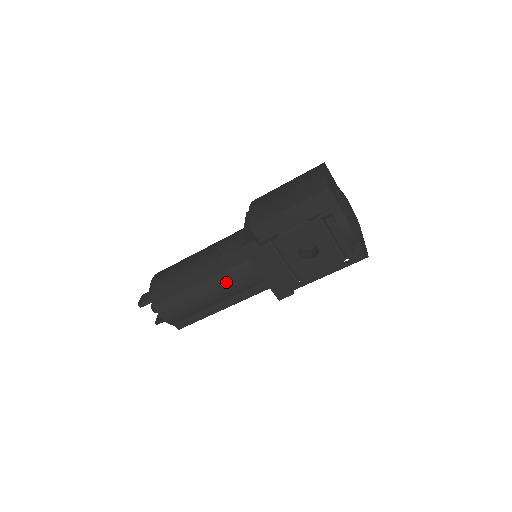
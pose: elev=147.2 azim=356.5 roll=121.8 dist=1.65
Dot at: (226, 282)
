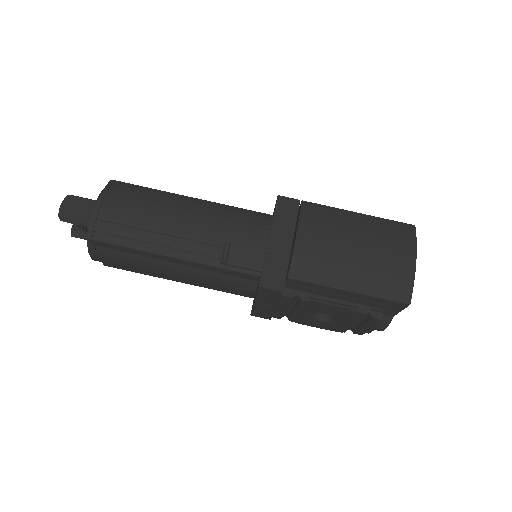
Dot at: (206, 280)
